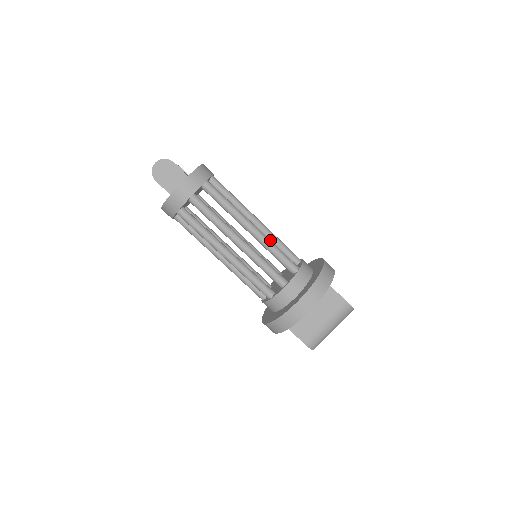
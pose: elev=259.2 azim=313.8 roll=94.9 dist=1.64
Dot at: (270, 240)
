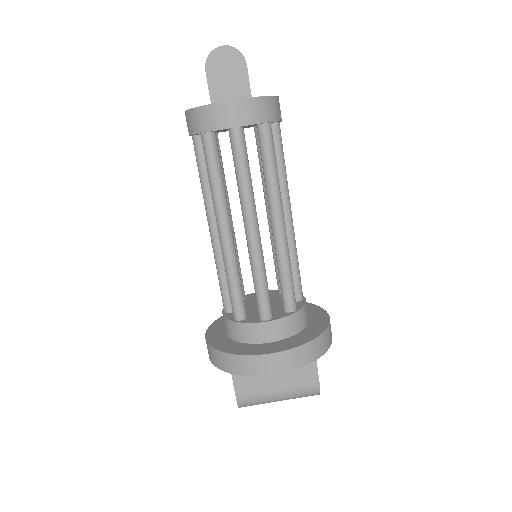
Dot at: occluded
